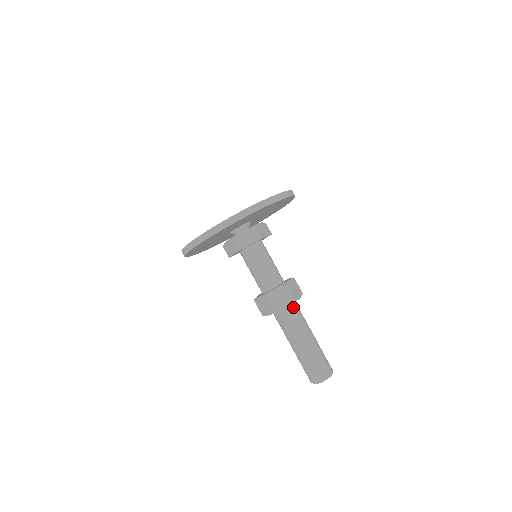
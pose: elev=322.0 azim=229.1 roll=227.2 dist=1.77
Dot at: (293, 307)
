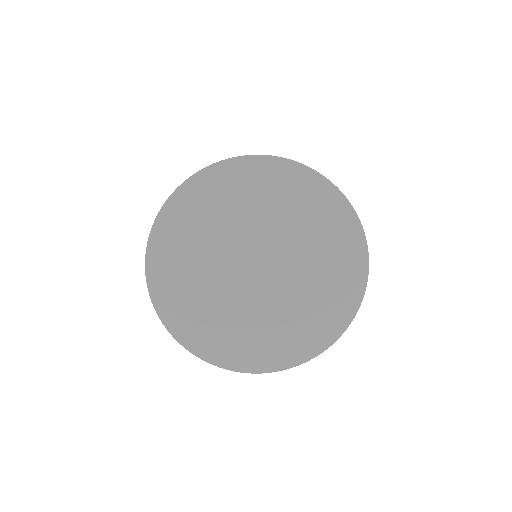
Dot at: occluded
